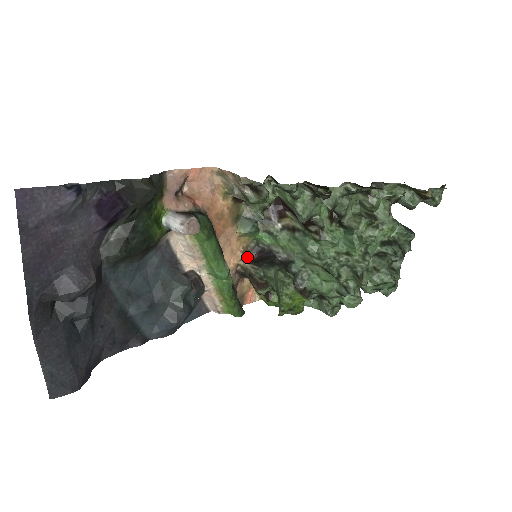
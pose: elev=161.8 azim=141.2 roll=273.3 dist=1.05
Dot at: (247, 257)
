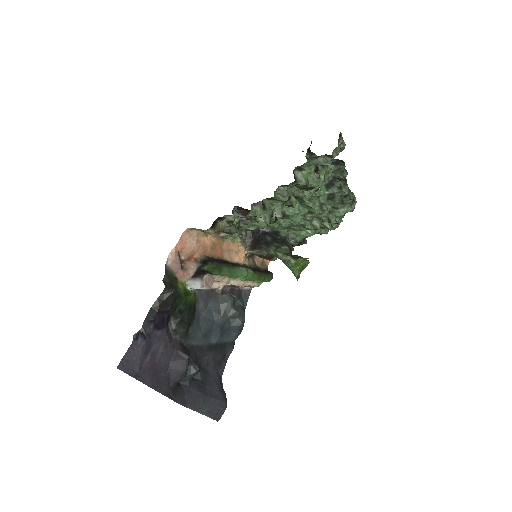
Dot at: (247, 243)
